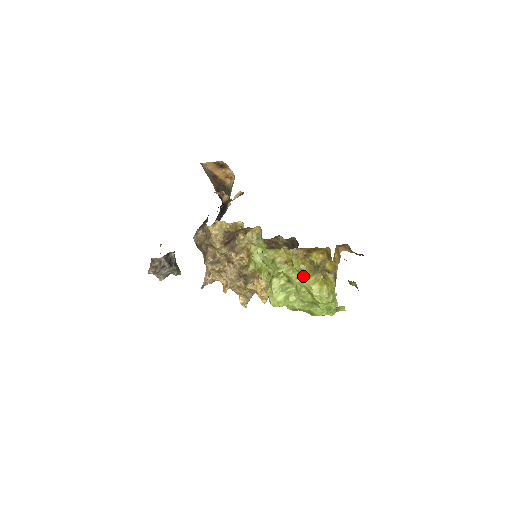
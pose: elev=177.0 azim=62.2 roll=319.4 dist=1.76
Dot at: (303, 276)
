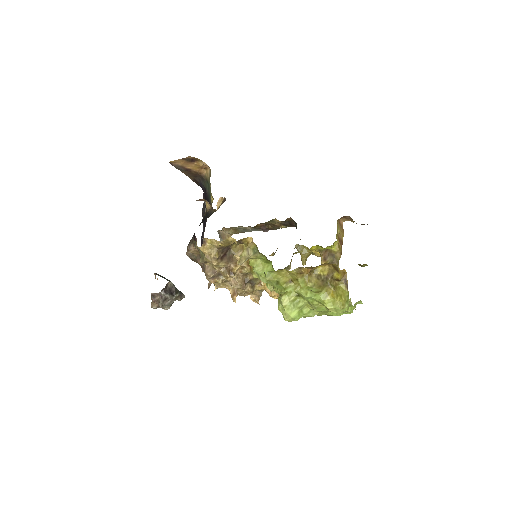
Dot at: (313, 292)
